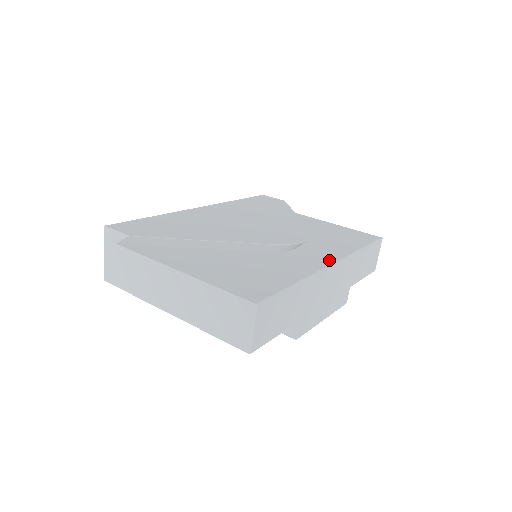
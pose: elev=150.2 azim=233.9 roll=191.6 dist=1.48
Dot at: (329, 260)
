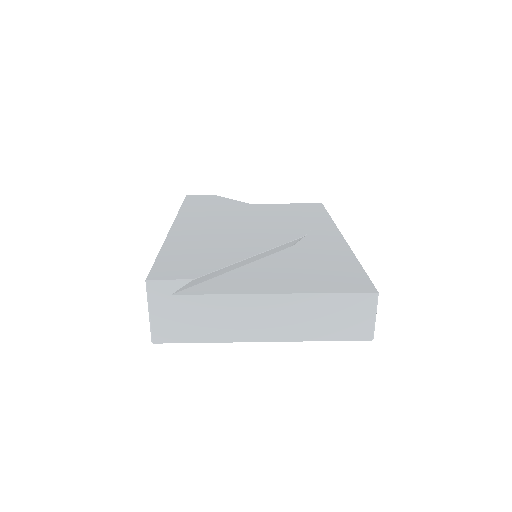
Dot at: (336, 235)
